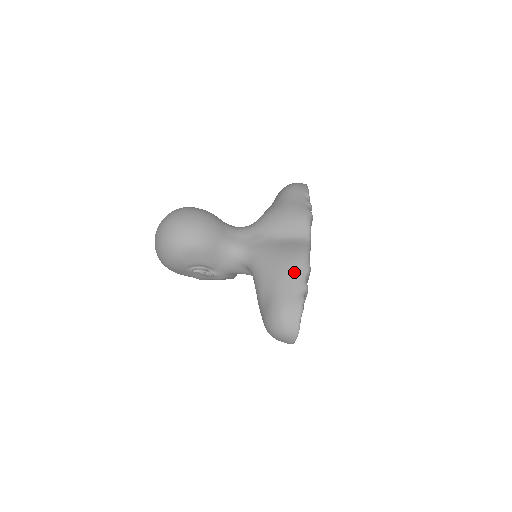
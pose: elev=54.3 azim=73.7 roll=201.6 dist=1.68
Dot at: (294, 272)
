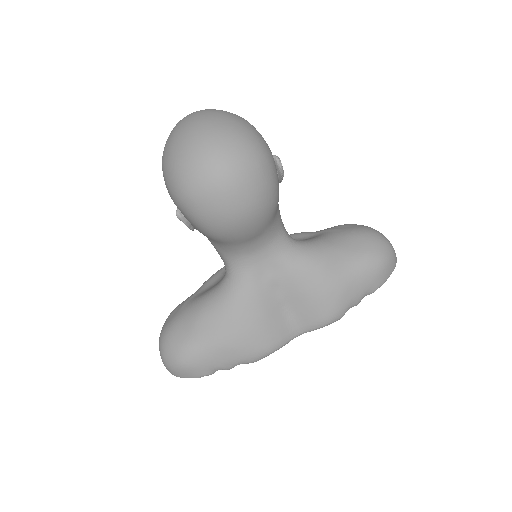
Dot at: (239, 356)
